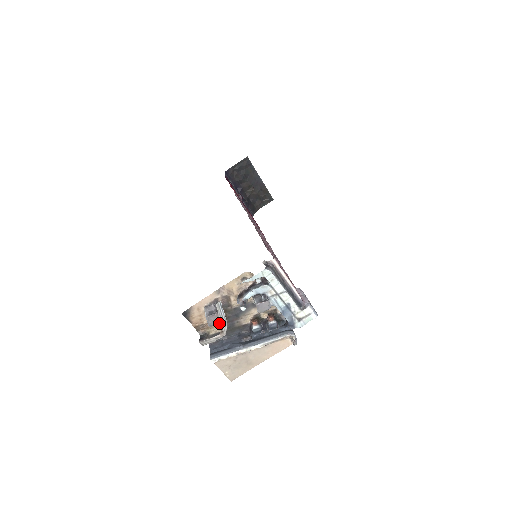
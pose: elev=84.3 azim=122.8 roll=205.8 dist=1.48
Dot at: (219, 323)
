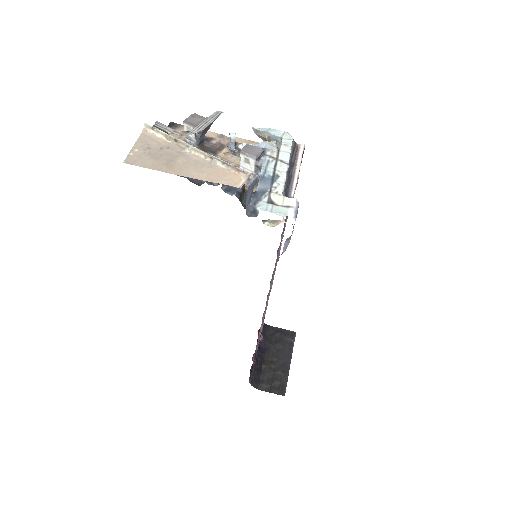
Dot at: (196, 126)
